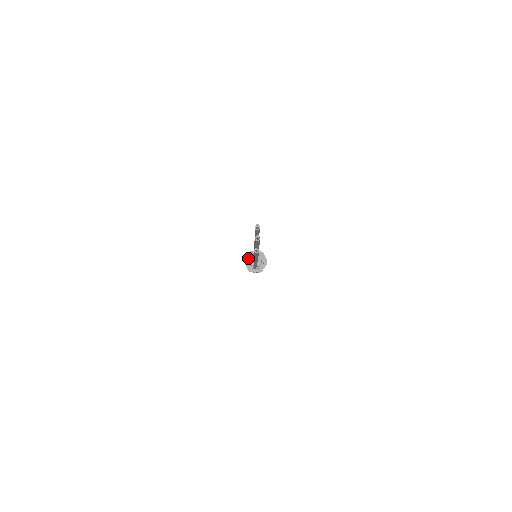
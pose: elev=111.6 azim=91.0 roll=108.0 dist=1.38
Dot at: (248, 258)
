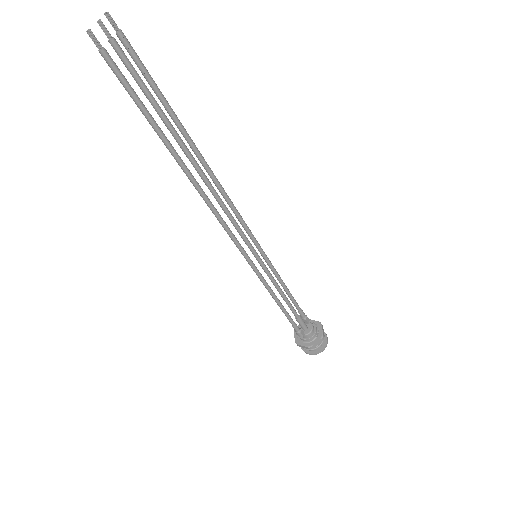
Dot at: occluded
